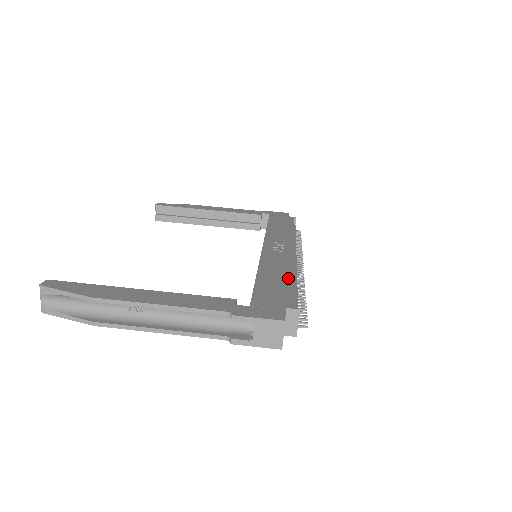
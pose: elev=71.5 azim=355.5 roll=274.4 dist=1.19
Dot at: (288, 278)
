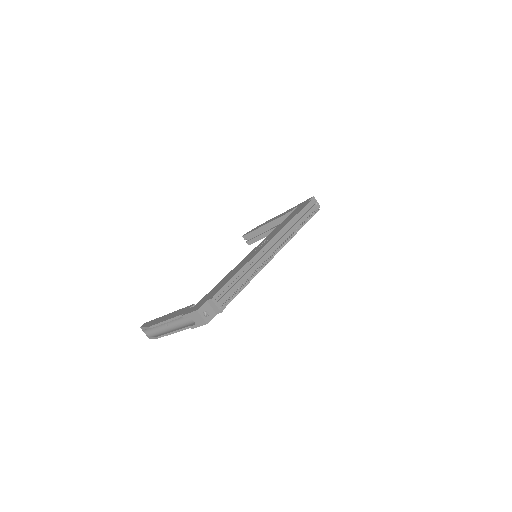
Dot at: (233, 275)
